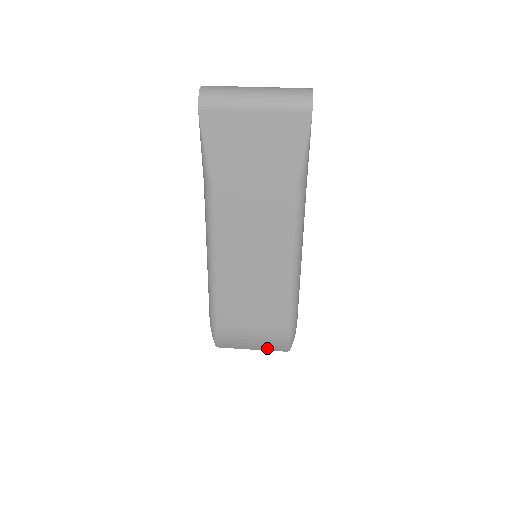
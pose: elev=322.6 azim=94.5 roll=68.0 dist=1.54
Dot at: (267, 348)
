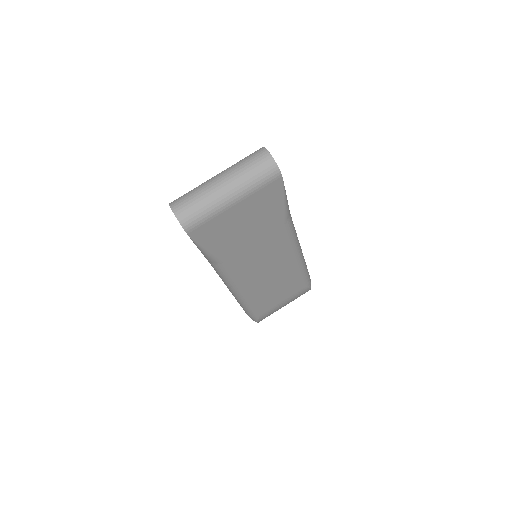
Dot at: occluded
